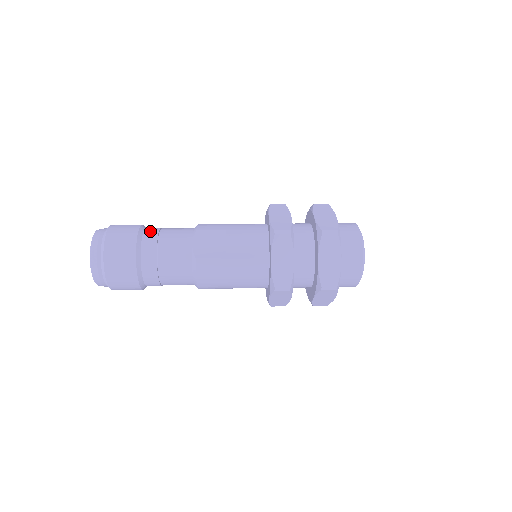
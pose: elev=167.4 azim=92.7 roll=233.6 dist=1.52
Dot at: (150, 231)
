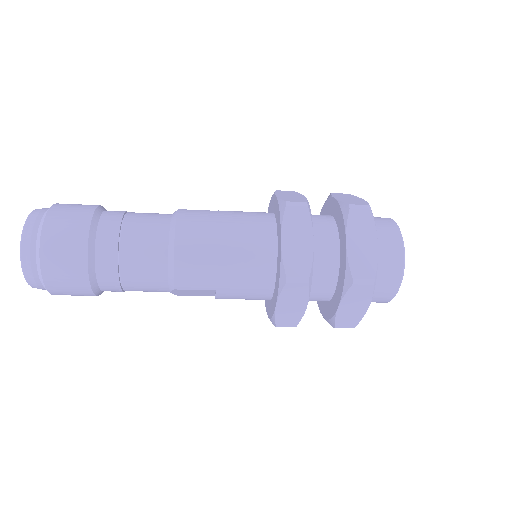
Dot at: occluded
